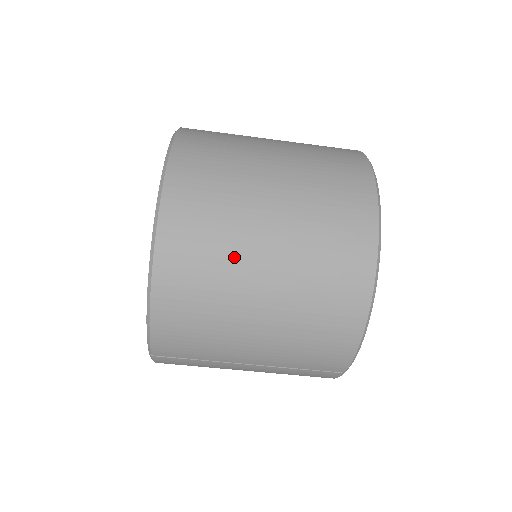
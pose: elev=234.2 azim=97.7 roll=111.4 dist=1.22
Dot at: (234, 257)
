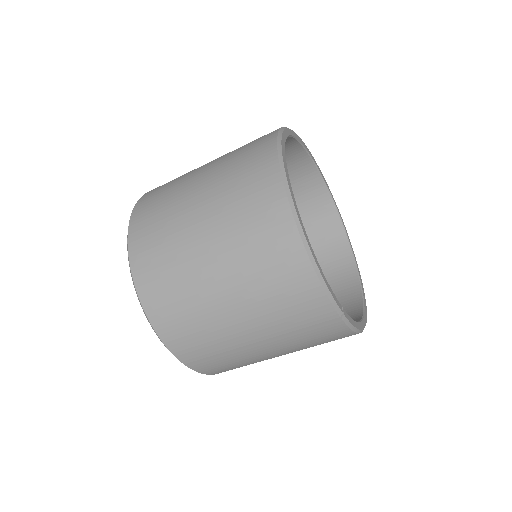
Dot at: (183, 255)
